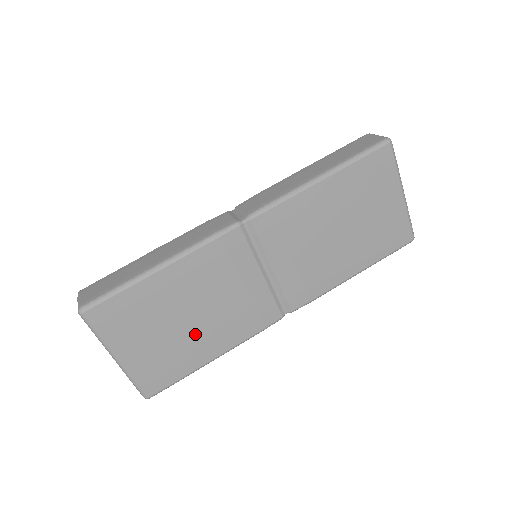
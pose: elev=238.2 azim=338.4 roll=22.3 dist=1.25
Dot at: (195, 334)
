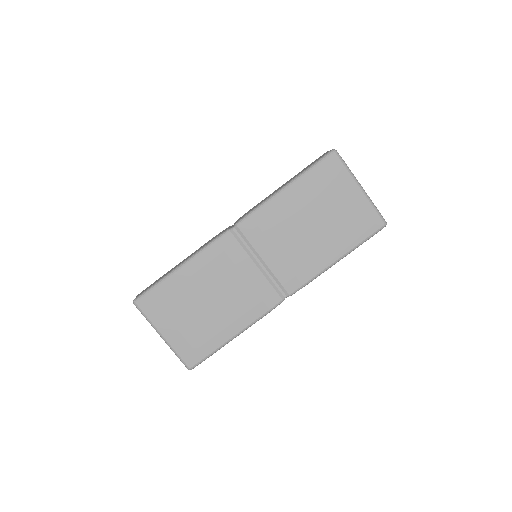
Dot at: (215, 316)
